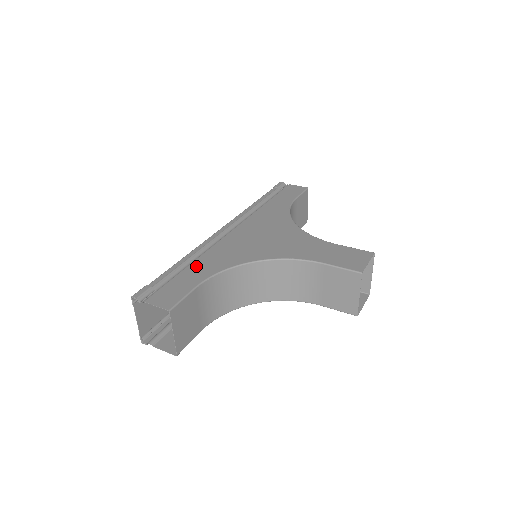
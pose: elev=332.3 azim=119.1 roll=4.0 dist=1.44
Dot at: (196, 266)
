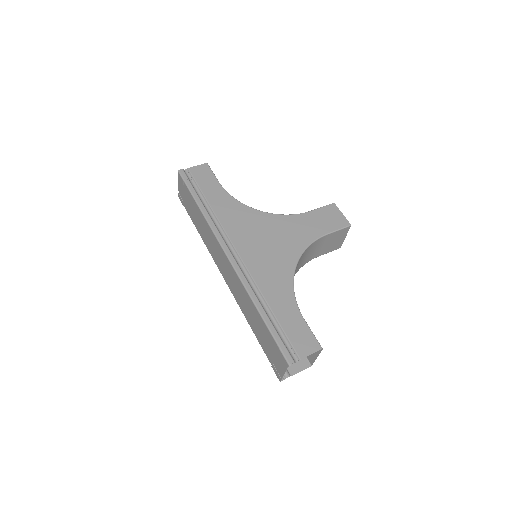
Dot at: (276, 304)
